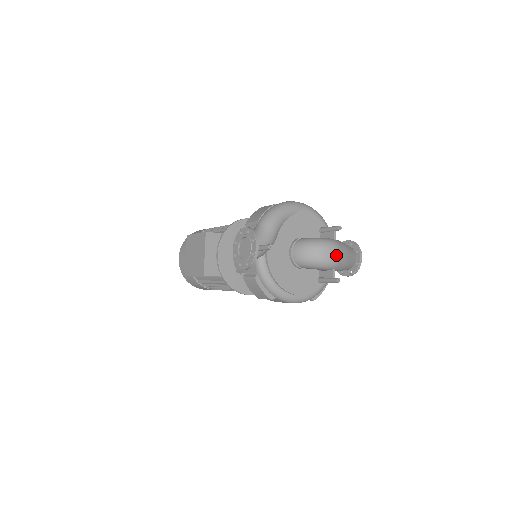
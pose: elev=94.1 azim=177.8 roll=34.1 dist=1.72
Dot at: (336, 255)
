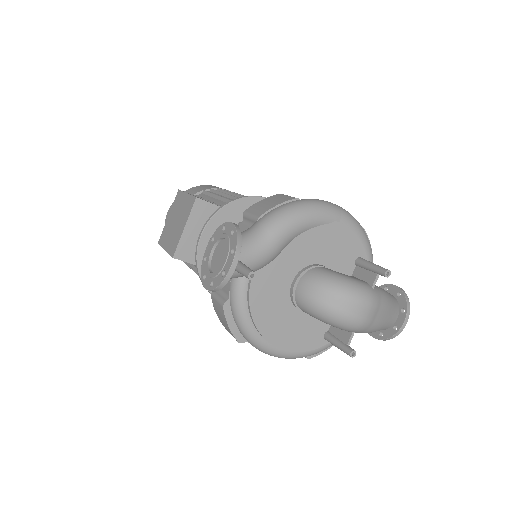
Dot at: (364, 315)
